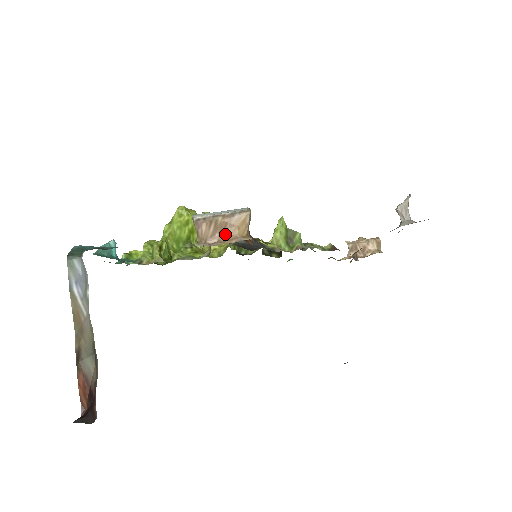
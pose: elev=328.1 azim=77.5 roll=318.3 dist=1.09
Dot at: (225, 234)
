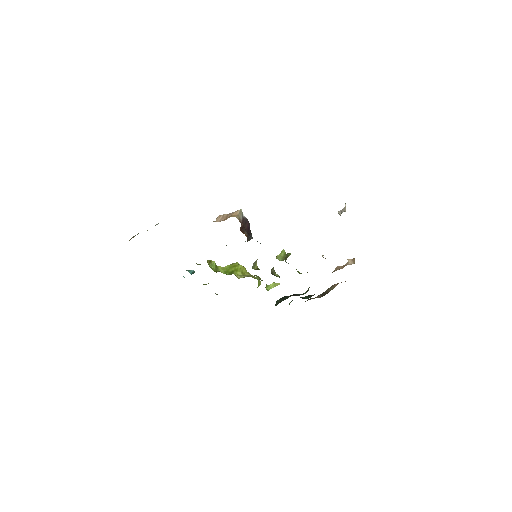
Dot at: occluded
